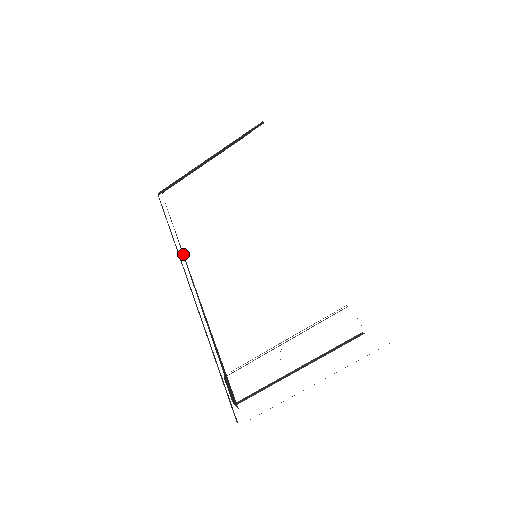
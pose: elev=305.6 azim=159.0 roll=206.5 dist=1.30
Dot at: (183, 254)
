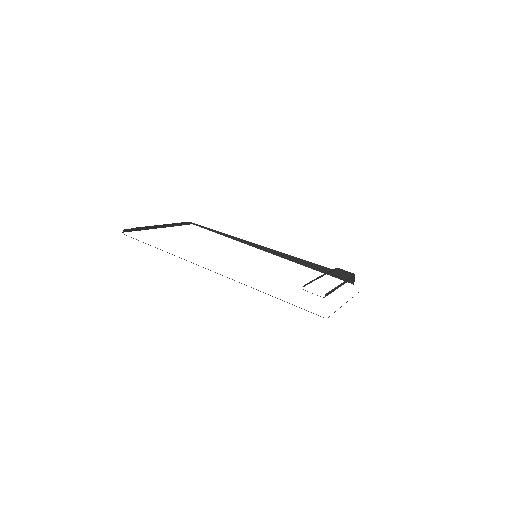
Dot at: occluded
